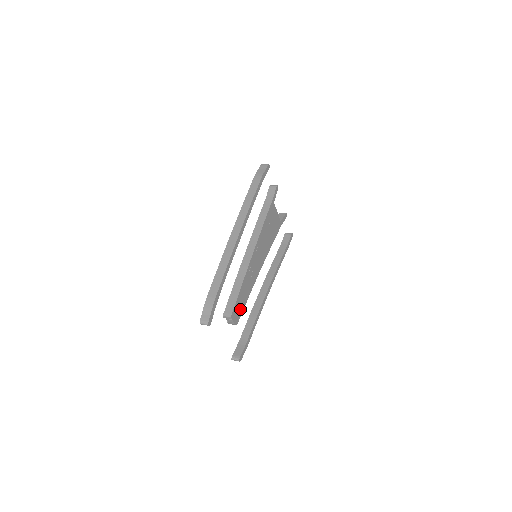
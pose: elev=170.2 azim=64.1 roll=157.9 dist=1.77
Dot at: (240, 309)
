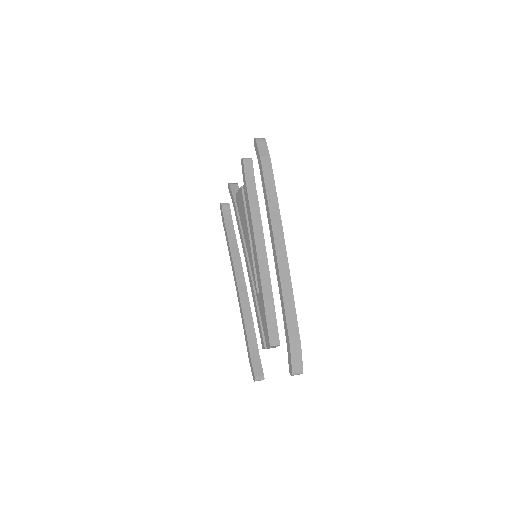
Dot at: occluded
